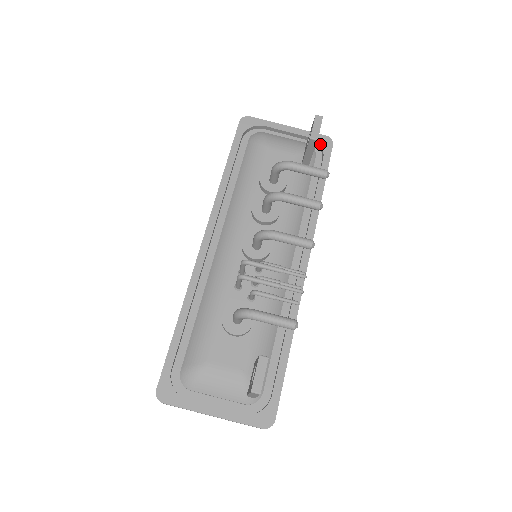
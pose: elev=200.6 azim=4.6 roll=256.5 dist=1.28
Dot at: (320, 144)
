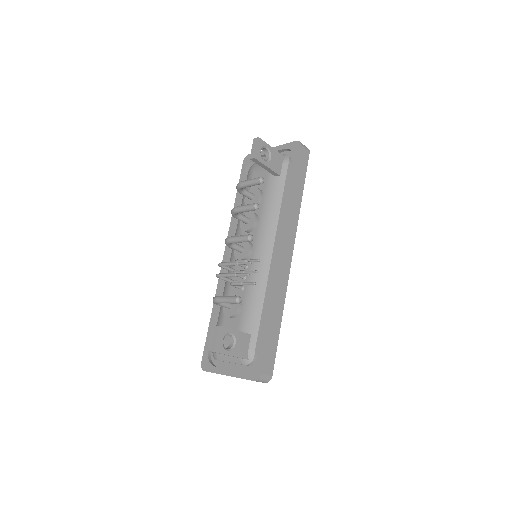
Dot at: (292, 150)
